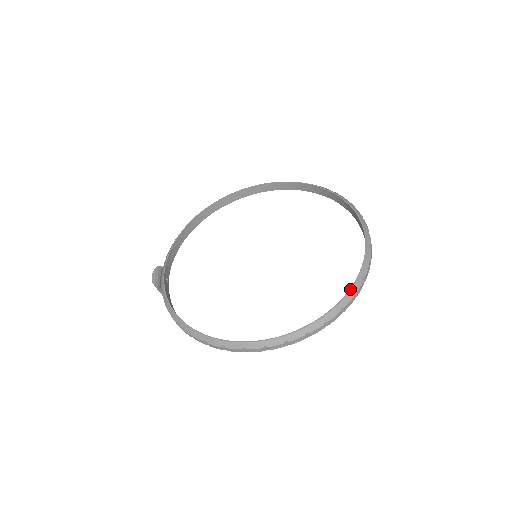
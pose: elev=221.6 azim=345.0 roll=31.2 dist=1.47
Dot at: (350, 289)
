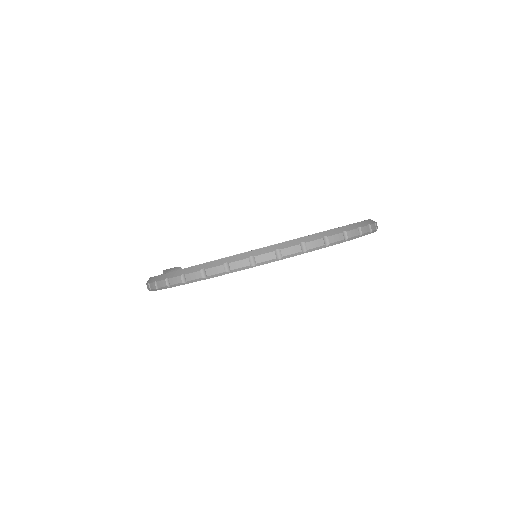
Dot at: (299, 238)
